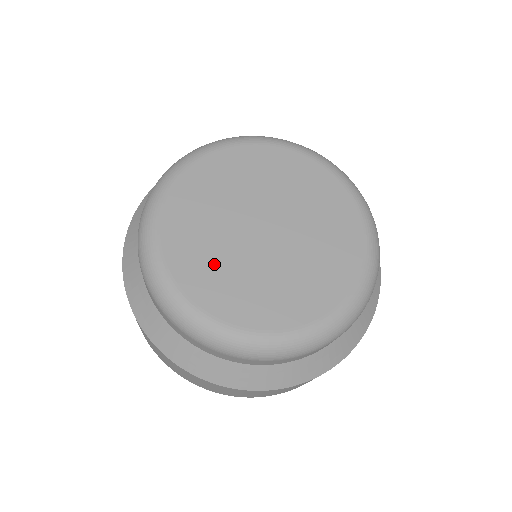
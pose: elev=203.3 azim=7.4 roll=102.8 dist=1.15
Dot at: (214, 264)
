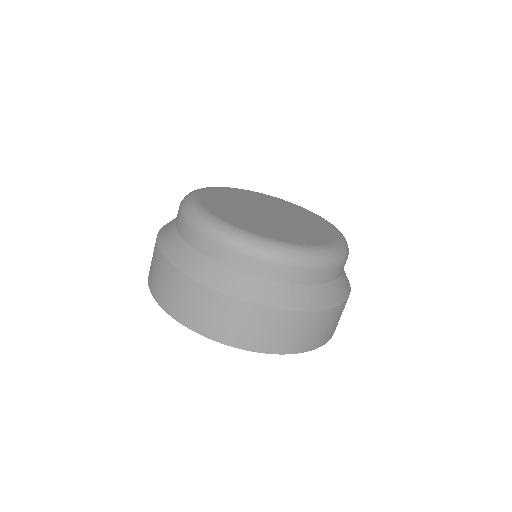
Dot at: (247, 219)
